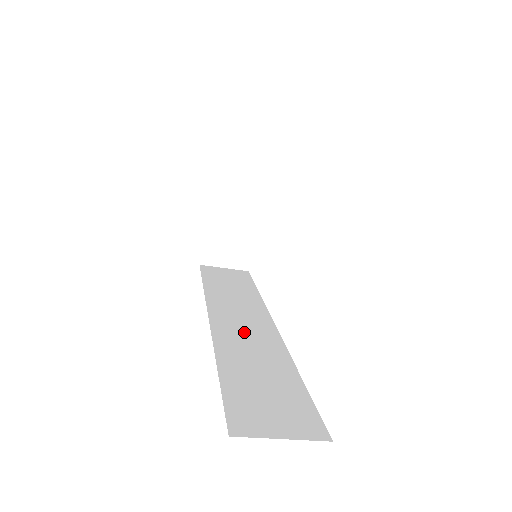
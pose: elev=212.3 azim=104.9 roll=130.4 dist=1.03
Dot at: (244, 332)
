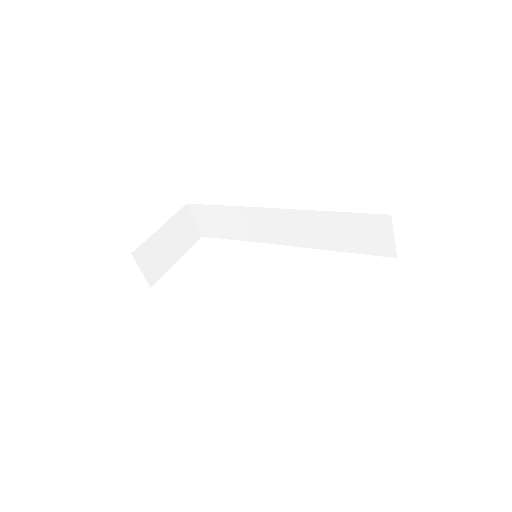
Dot at: occluded
